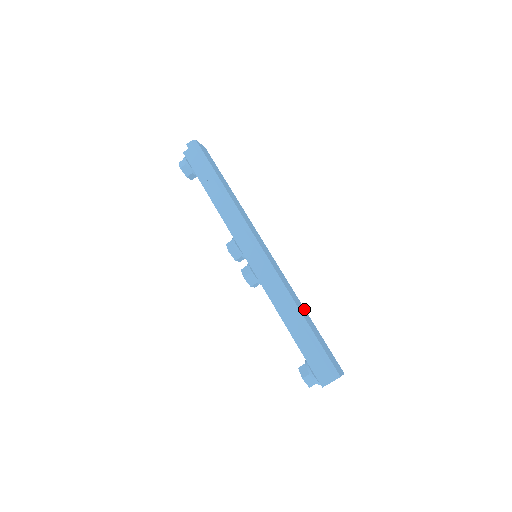
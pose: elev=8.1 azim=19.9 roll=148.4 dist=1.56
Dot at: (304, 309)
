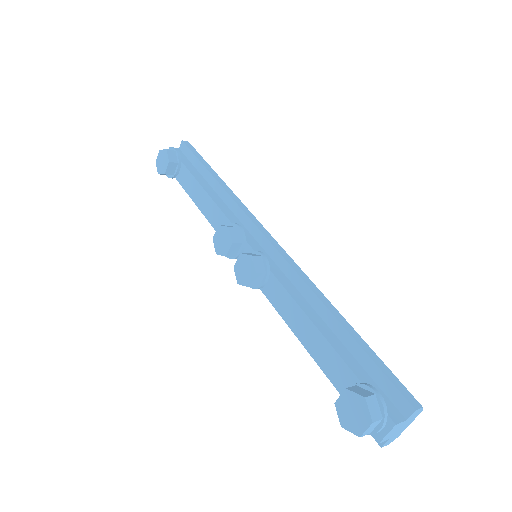
Dot at: occluded
